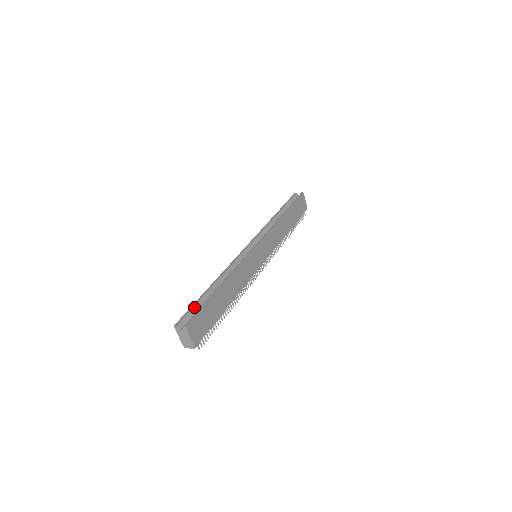
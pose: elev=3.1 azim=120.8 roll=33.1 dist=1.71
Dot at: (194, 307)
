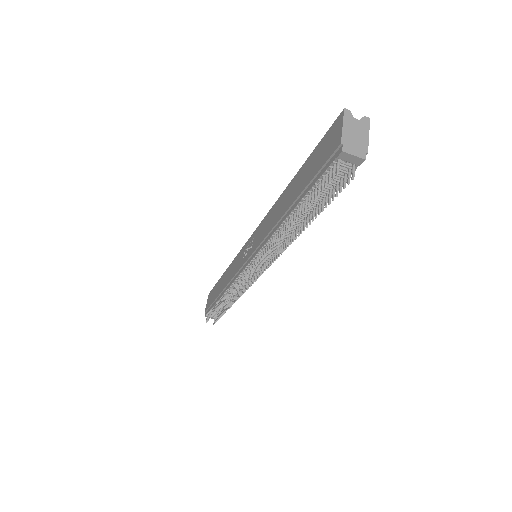
Dot at: occluded
